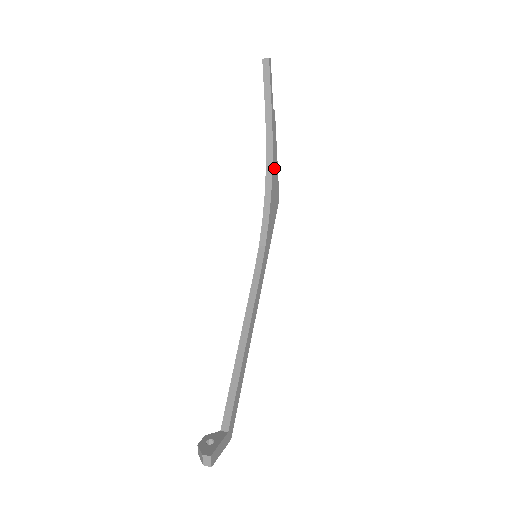
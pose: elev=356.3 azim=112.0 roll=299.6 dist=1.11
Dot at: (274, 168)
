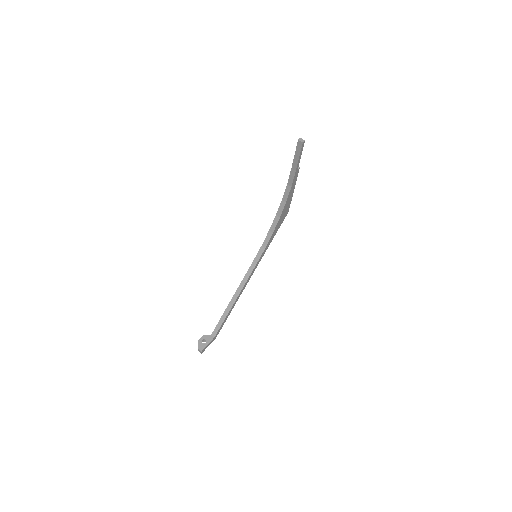
Dot at: (288, 201)
